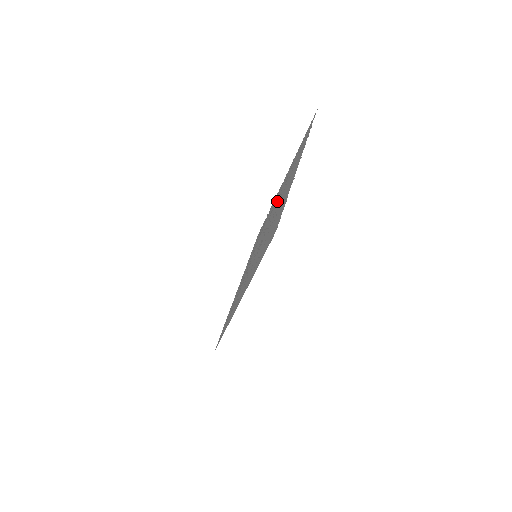
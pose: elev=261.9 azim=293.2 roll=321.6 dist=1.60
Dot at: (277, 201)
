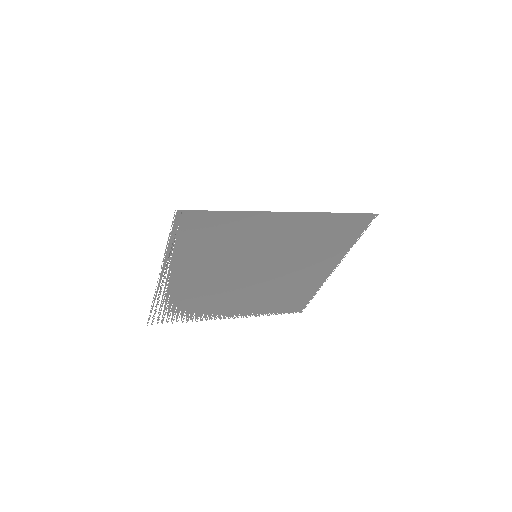
Dot at: (259, 288)
